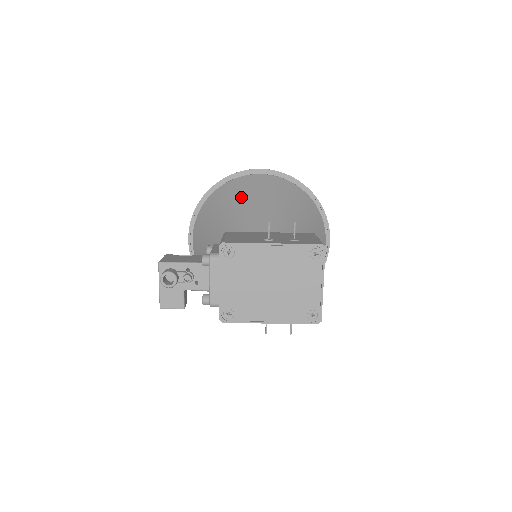
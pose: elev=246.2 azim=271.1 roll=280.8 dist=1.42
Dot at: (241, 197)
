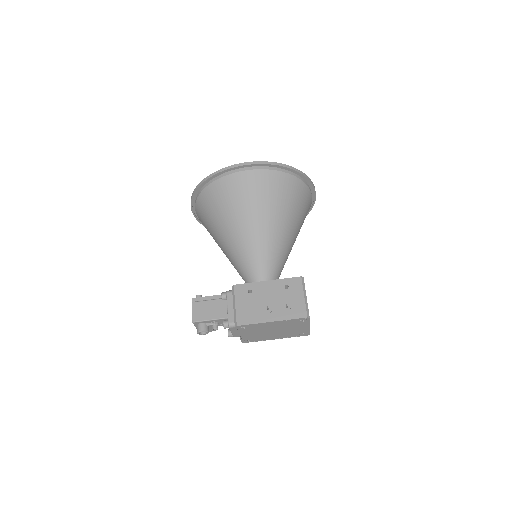
Dot at: (234, 209)
